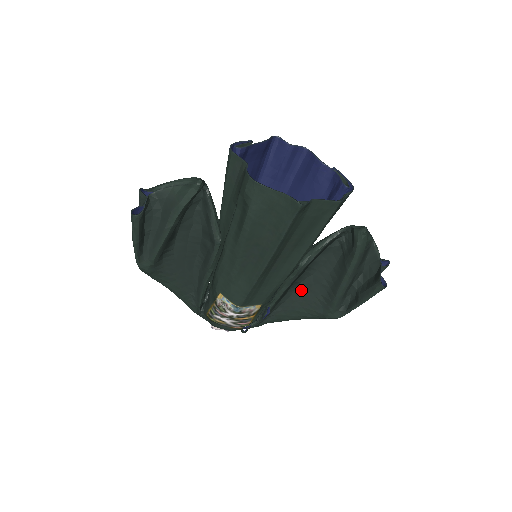
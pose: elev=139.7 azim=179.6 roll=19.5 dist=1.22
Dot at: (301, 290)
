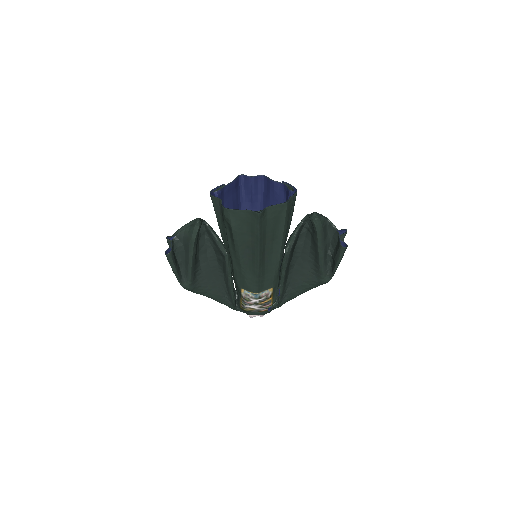
Dot at: (297, 270)
